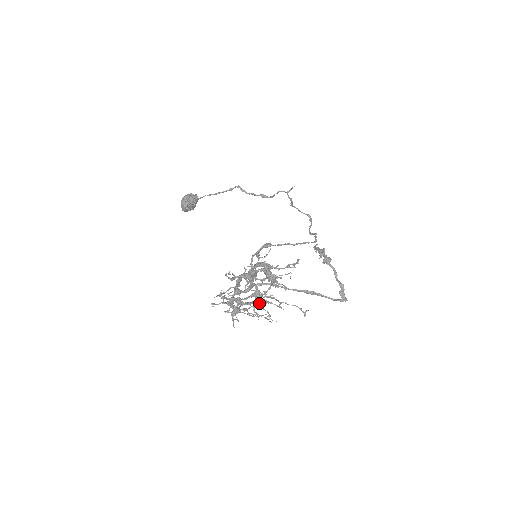
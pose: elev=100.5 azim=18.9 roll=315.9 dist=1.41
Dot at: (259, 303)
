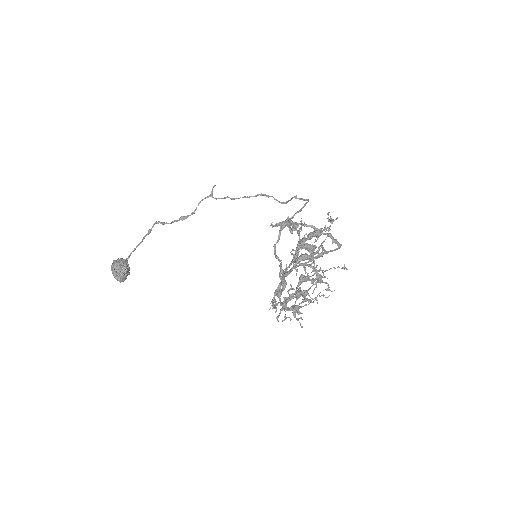
Dot at: (321, 279)
